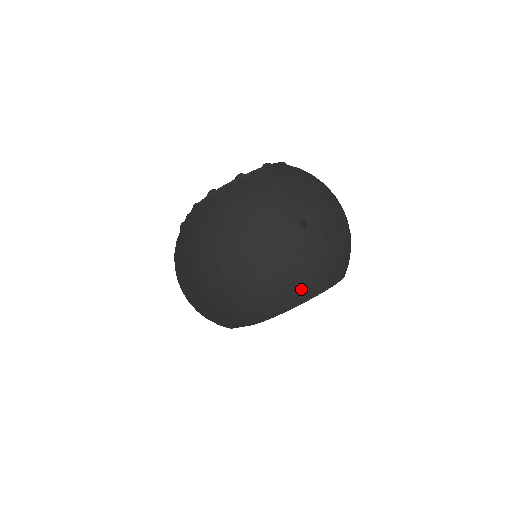
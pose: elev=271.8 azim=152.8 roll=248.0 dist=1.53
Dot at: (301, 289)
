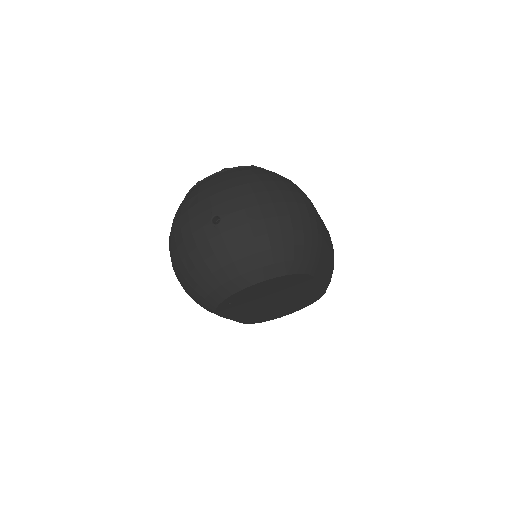
Dot at: (221, 281)
